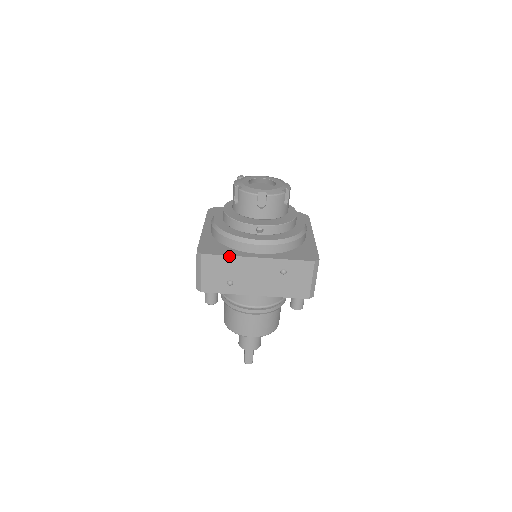
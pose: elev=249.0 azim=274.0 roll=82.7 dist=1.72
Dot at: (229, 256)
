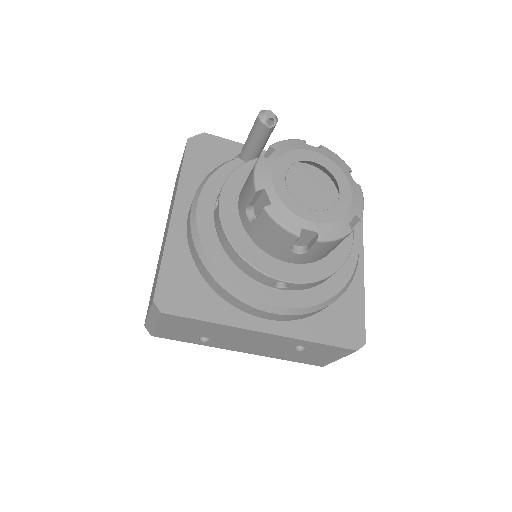
Dot at: (213, 323)
